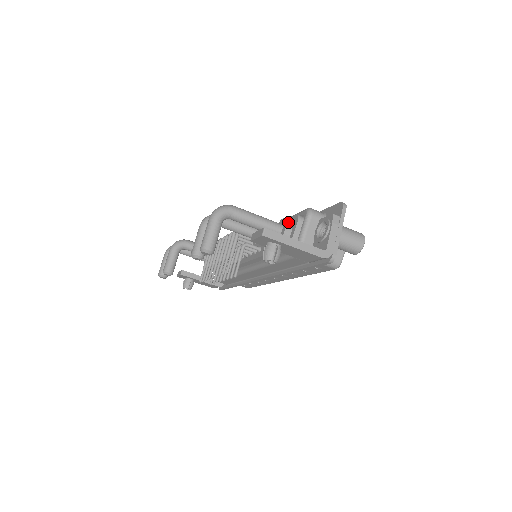
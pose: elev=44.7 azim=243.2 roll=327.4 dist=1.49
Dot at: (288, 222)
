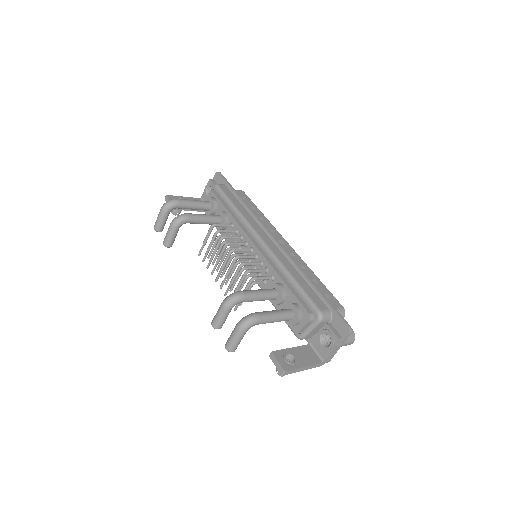
Dot at: (300, 316)
